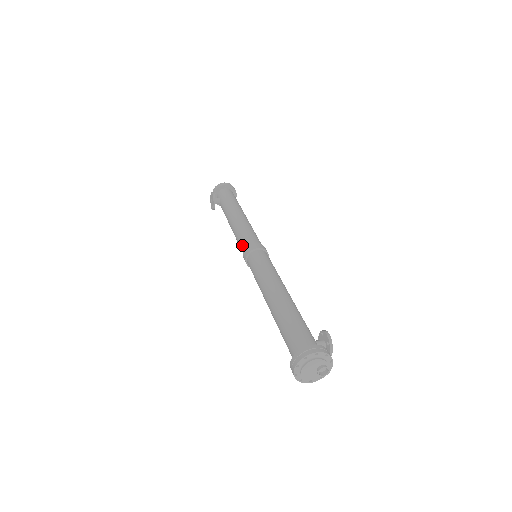
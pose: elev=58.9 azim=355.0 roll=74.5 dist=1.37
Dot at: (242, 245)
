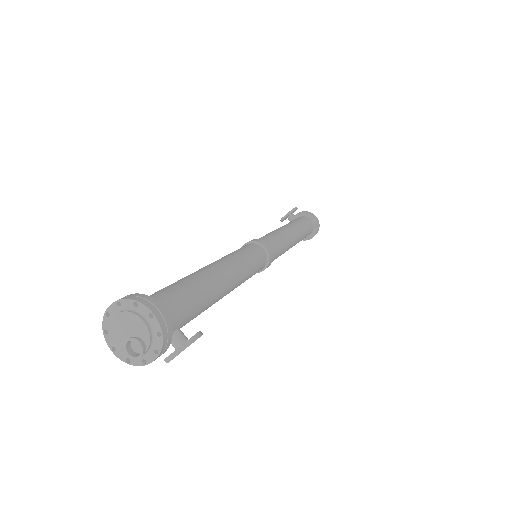
Dot at: occluded
